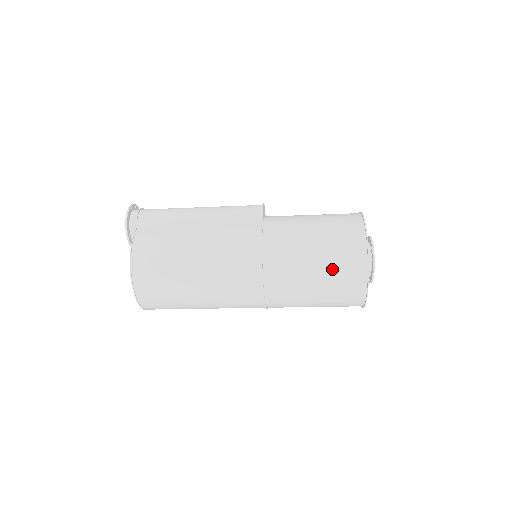
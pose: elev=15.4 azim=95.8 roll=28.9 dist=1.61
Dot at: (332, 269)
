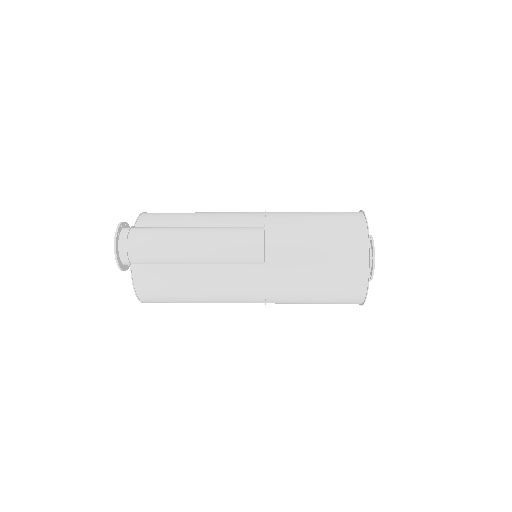
Dot at: (330, 302)
